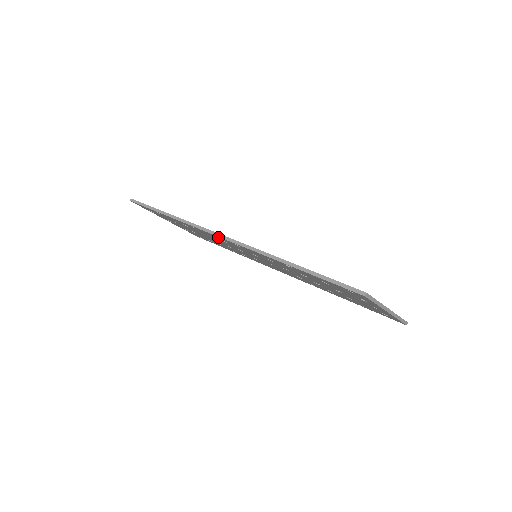
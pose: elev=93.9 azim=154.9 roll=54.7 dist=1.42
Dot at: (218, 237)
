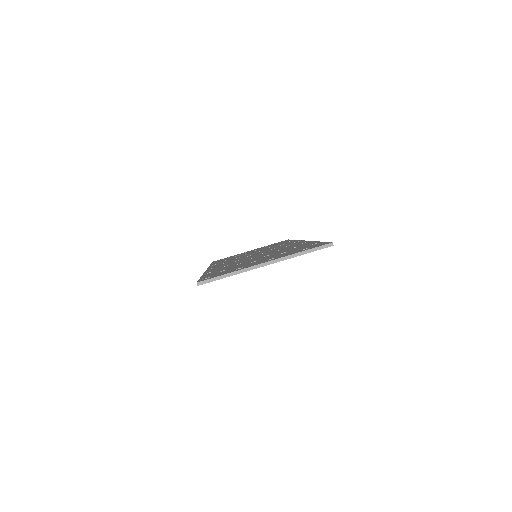
Dot at: occluded
